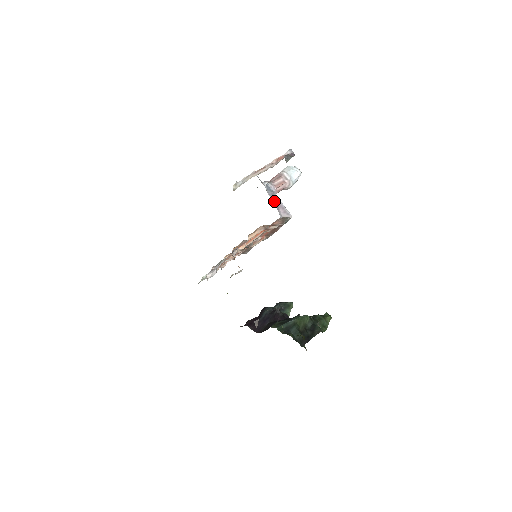
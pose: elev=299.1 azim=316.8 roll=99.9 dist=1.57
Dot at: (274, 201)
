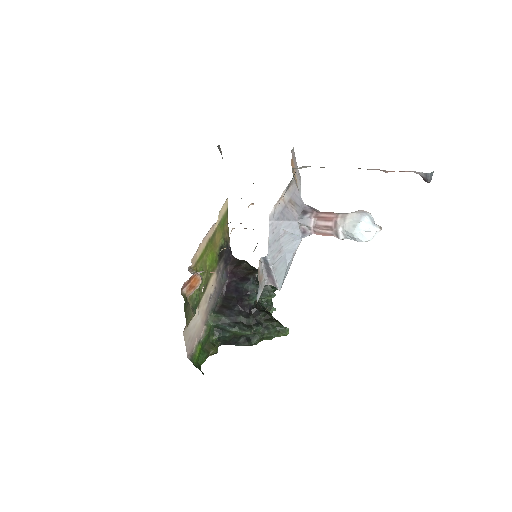
Dot at: (267, 270)
